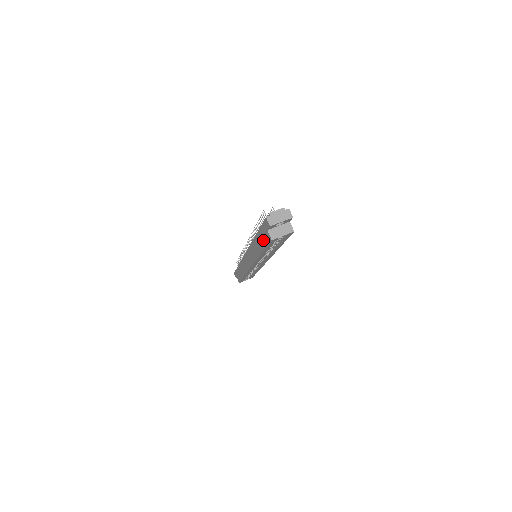
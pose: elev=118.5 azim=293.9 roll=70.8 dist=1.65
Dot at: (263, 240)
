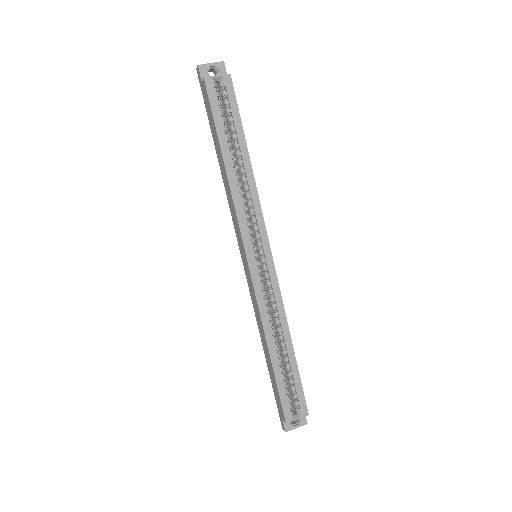
Dot at: (211, 119)
